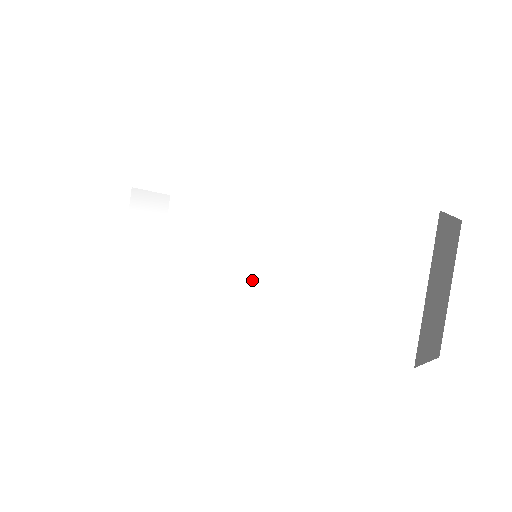
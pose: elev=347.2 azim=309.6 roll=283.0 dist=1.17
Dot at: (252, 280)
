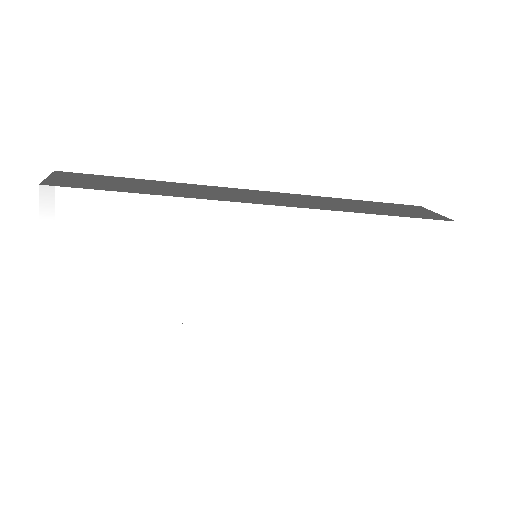
Dot at: (285, 290)
